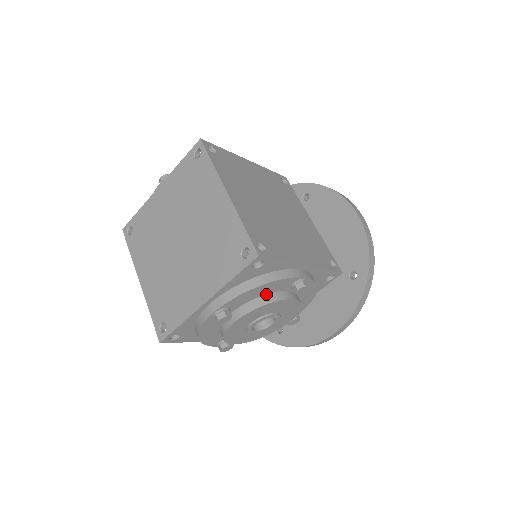
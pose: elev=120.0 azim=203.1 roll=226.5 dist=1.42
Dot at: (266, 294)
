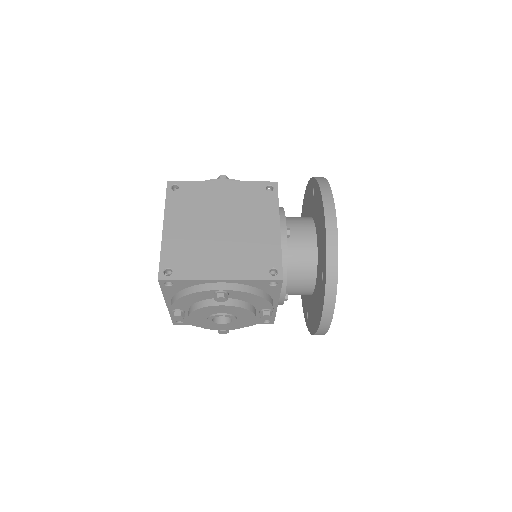
Dot at: (200, 301)
